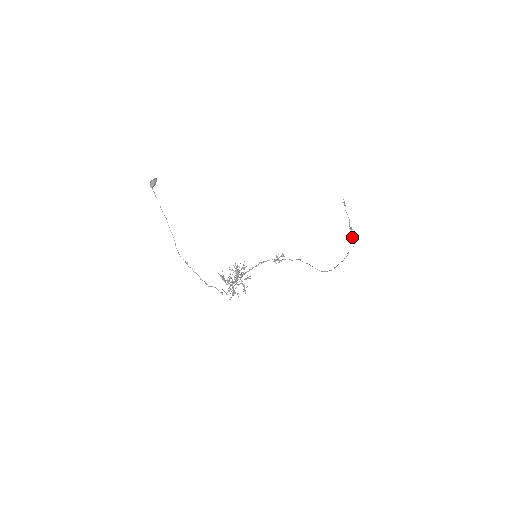
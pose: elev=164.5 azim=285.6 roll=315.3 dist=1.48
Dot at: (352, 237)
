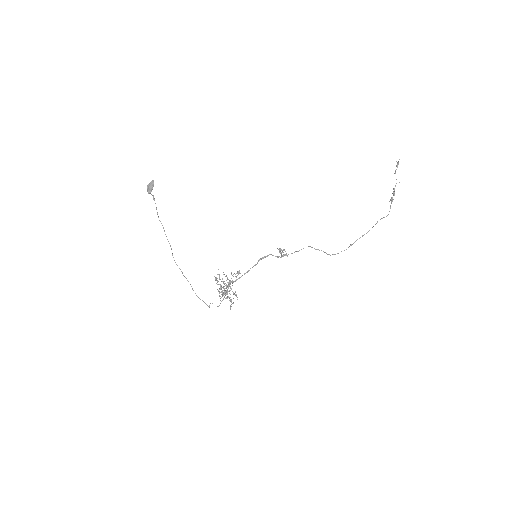
Dot at: occluded
